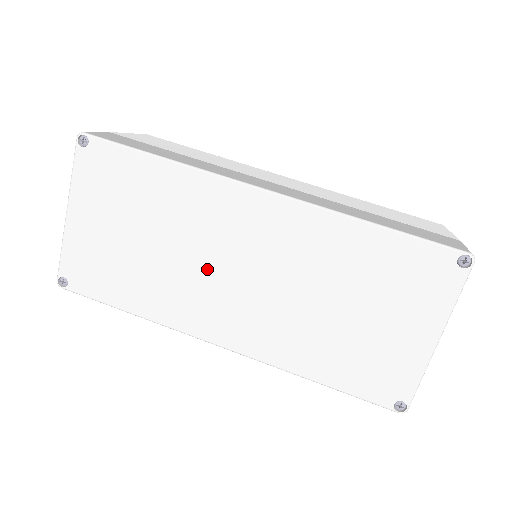
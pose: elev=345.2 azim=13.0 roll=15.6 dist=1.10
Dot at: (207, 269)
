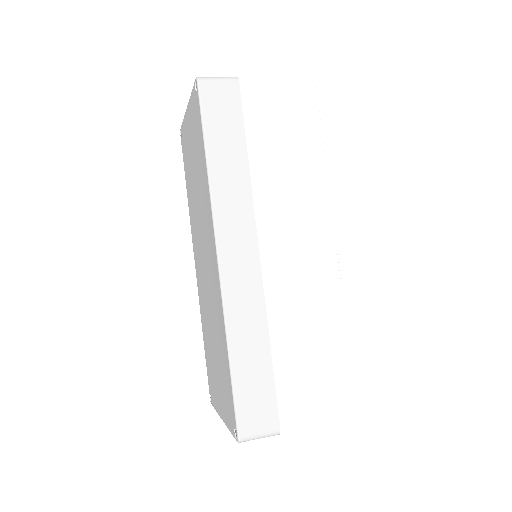
Dot at: (200, 235)
